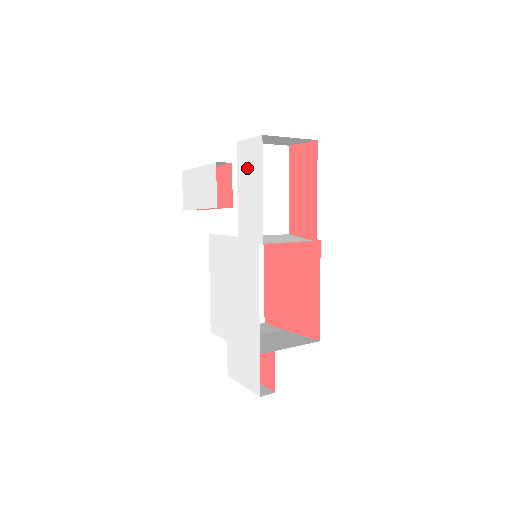
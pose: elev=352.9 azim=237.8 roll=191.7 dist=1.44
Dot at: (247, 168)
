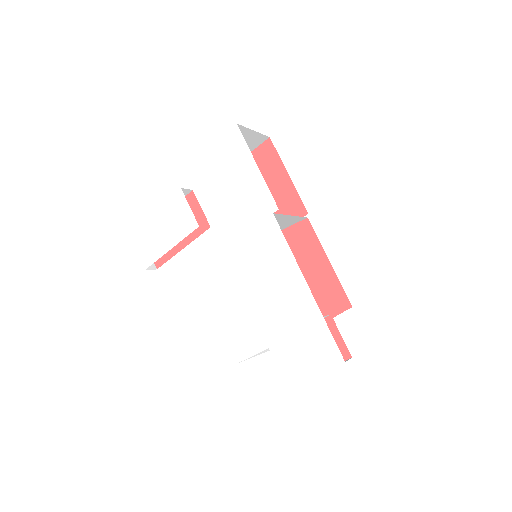
Dot at: (228, 162)
